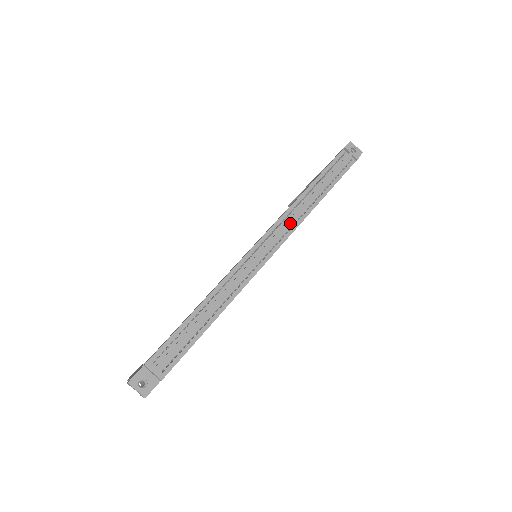
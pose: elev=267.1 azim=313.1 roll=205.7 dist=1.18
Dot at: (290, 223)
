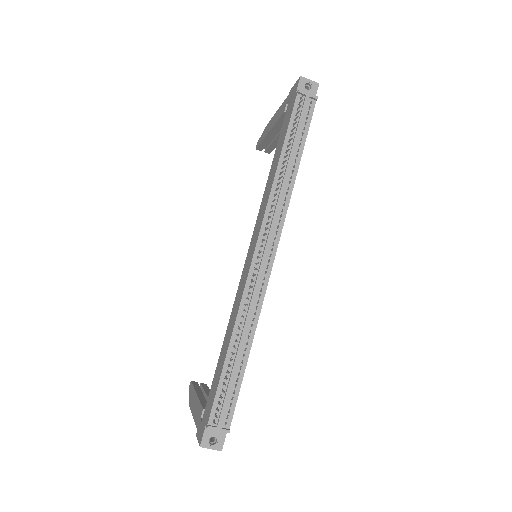
Dot at: (277, 214)
